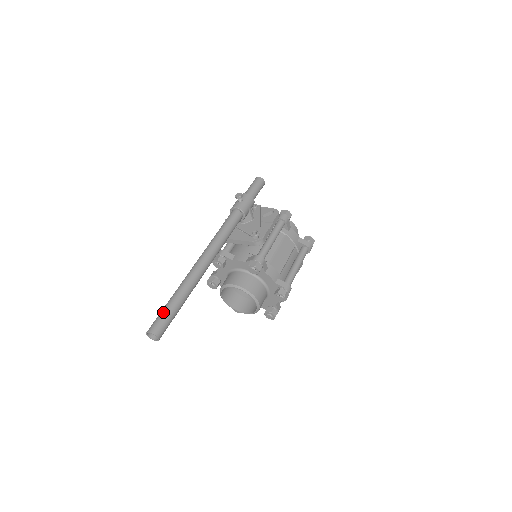
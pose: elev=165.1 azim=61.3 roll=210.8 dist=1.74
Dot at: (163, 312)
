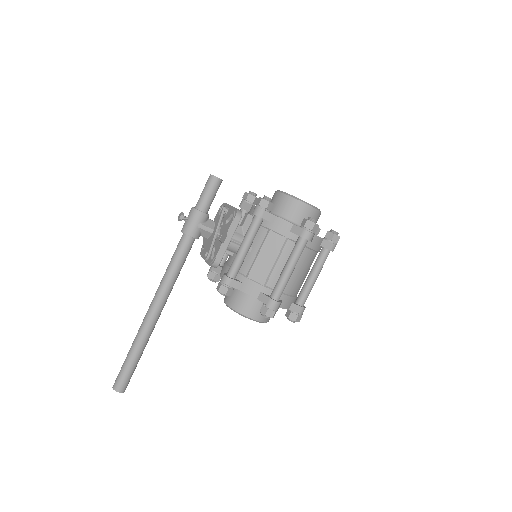
Dot at: (121, 367)
